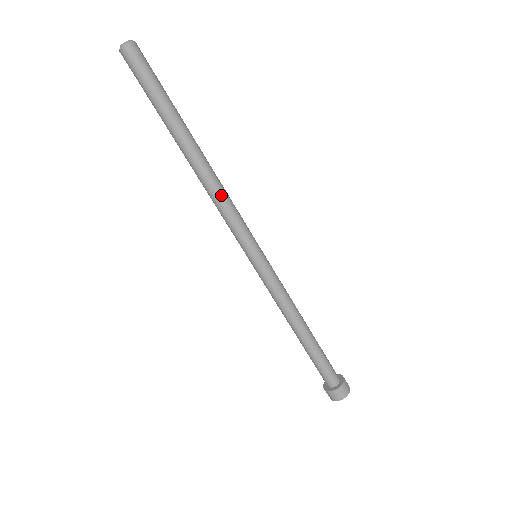
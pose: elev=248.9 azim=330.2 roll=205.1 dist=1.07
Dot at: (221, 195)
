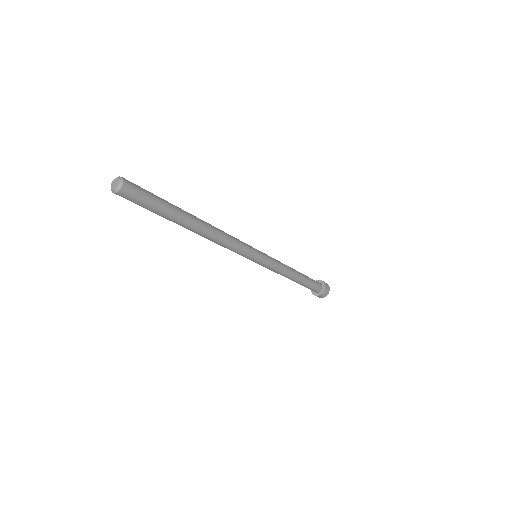
Dot at: (226, 237)
